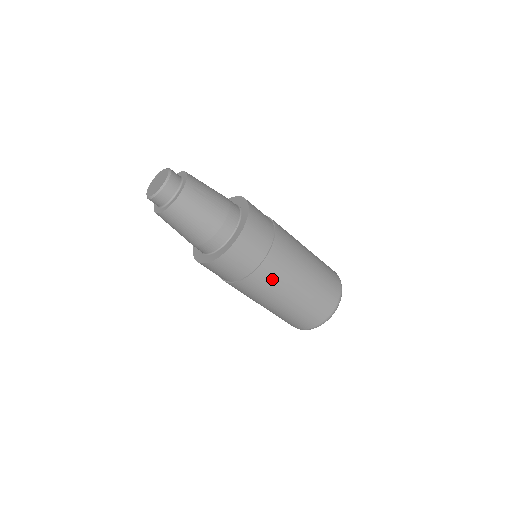
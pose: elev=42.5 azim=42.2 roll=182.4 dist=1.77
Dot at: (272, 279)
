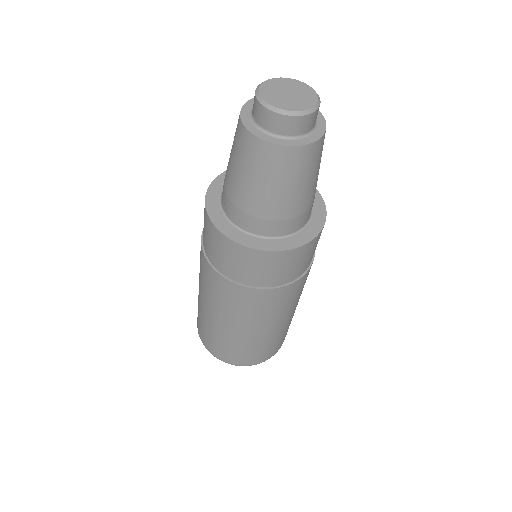
Dot at: (303, 286)
